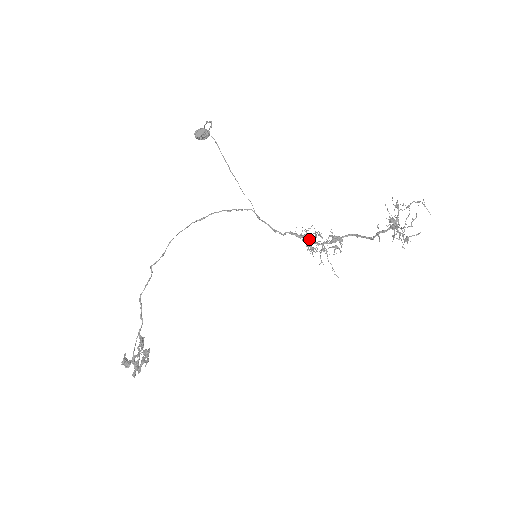
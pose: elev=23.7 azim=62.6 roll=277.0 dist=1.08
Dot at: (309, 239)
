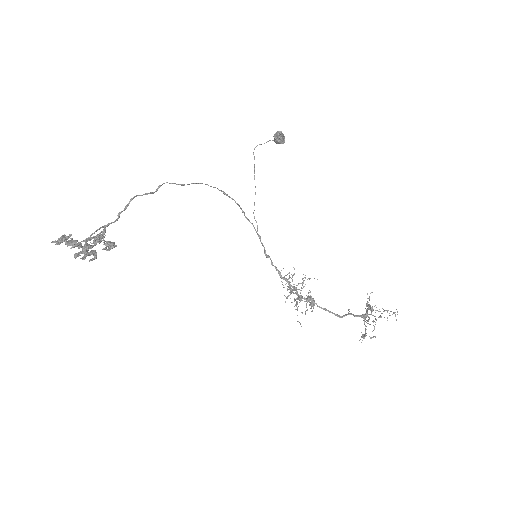
Dot at: (290, 284)
